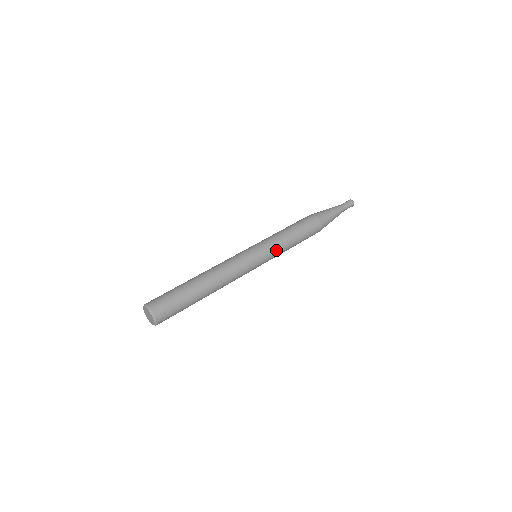
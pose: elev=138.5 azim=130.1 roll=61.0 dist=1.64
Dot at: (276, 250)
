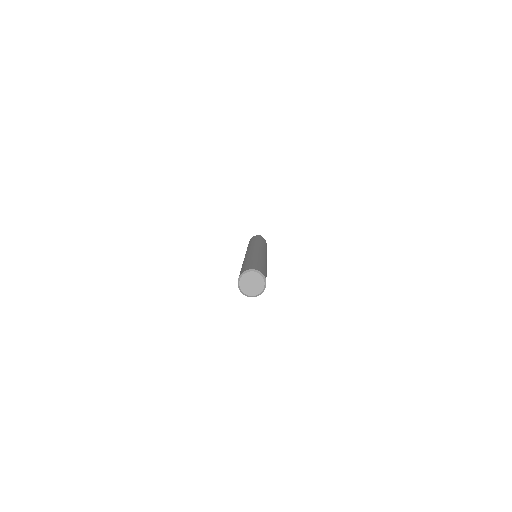
Dot at: (263, 246)
